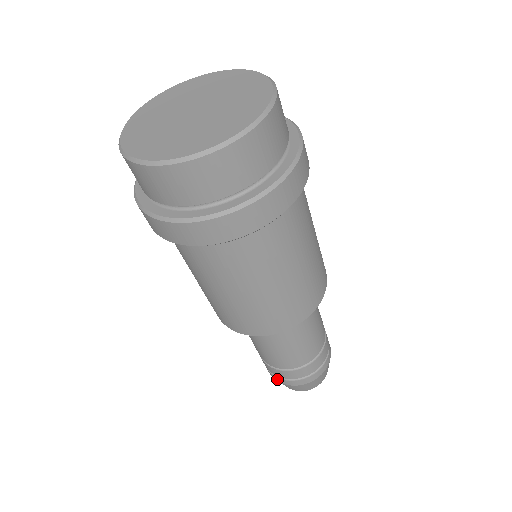
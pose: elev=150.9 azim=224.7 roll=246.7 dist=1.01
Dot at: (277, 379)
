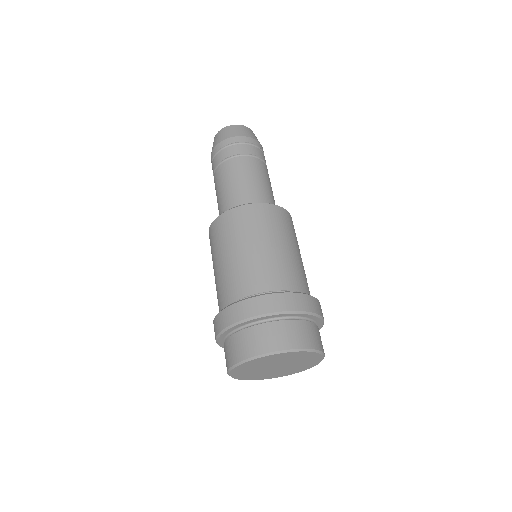
Dot at: occluded
